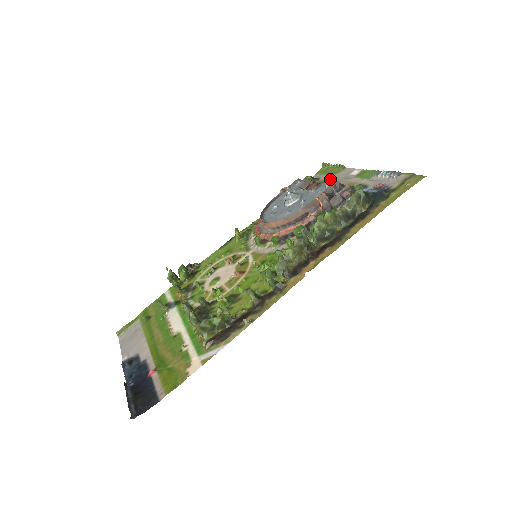
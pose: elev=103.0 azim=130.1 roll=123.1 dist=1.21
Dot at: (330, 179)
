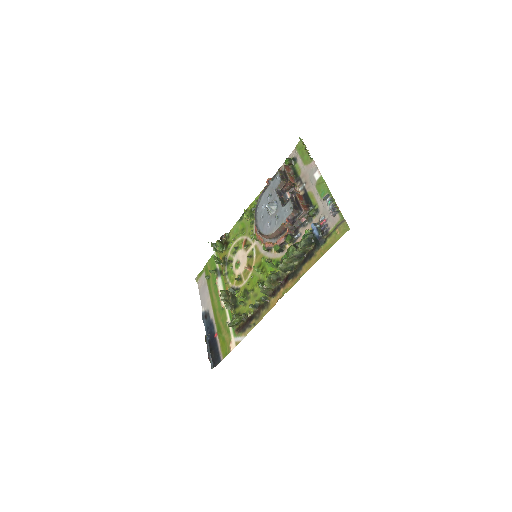
Dot at: (302, 171)
